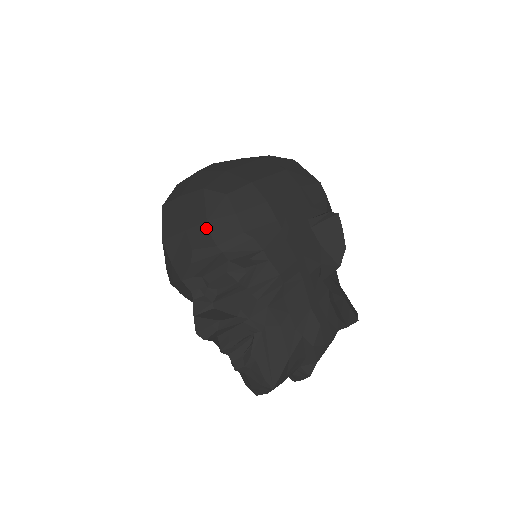
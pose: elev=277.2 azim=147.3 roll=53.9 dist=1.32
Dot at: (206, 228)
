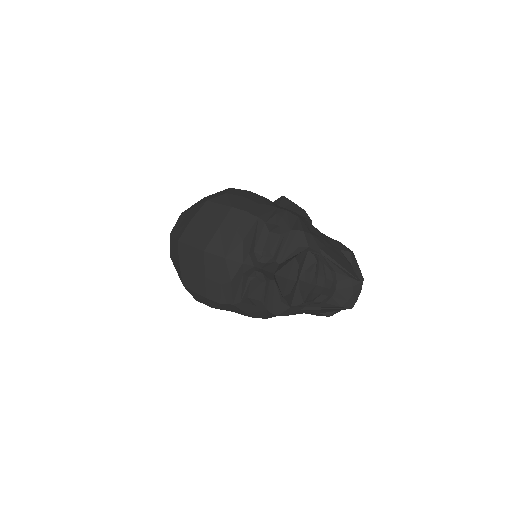
Dot at: (235, 211)
